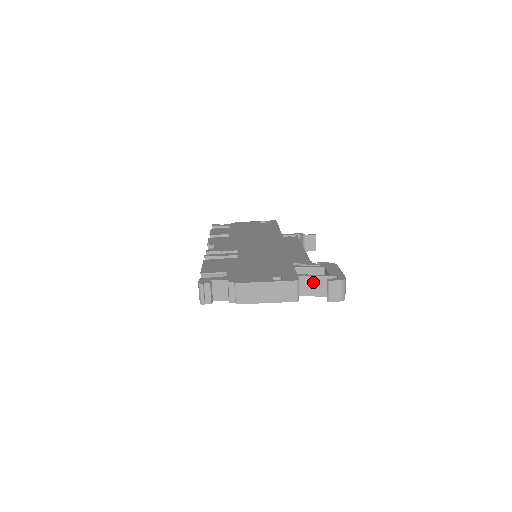
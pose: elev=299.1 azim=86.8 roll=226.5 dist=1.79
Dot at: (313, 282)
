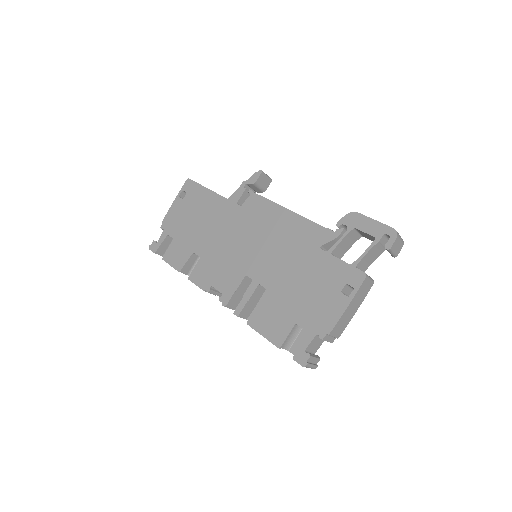
Dot at: (369, 256)
